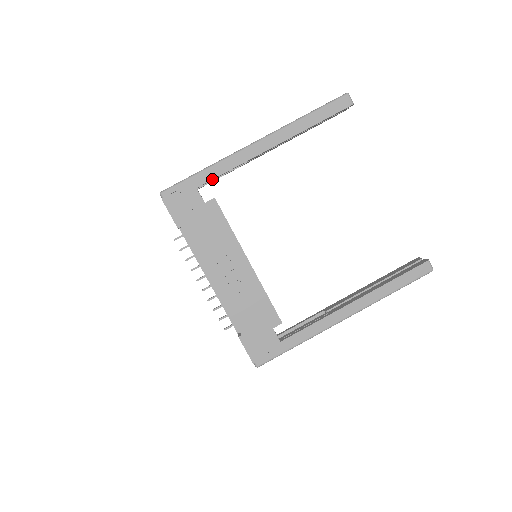
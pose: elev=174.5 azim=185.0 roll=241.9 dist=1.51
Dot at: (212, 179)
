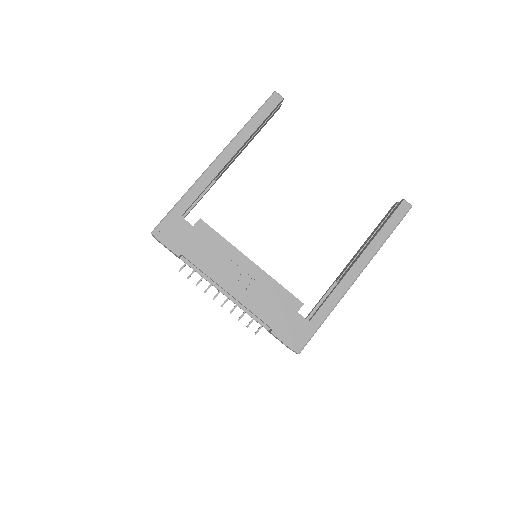
Dot at: (191, 204)
